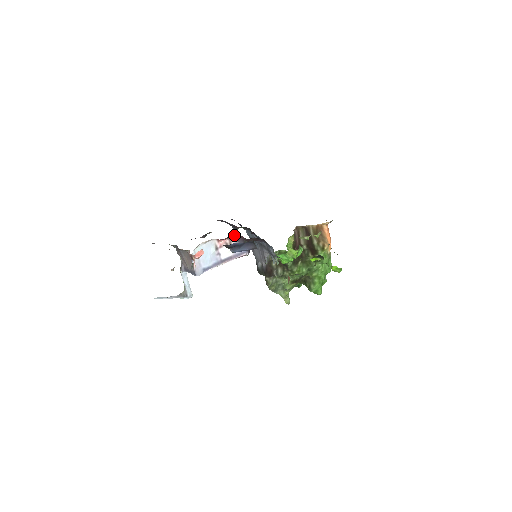
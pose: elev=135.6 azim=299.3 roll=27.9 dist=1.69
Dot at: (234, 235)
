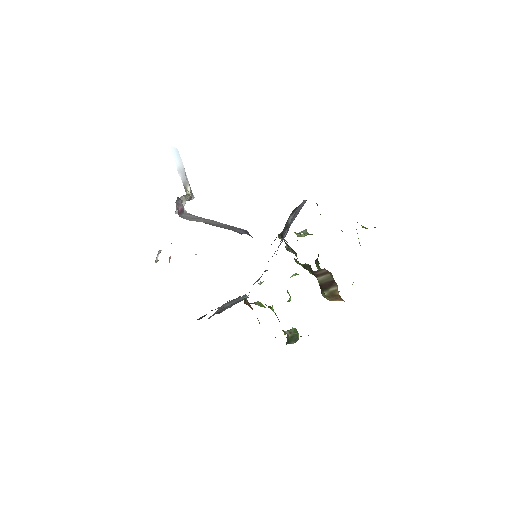
Dot at: occluded
